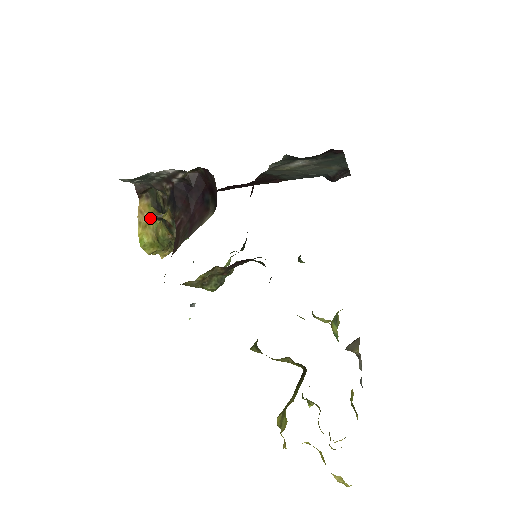
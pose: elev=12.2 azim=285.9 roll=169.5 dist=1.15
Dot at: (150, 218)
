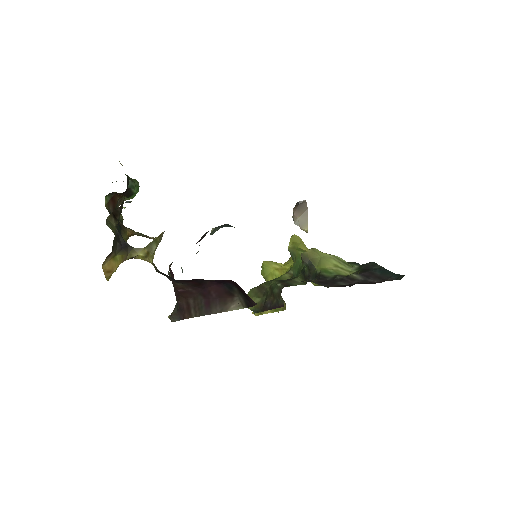
Dot at: (117, 263)
